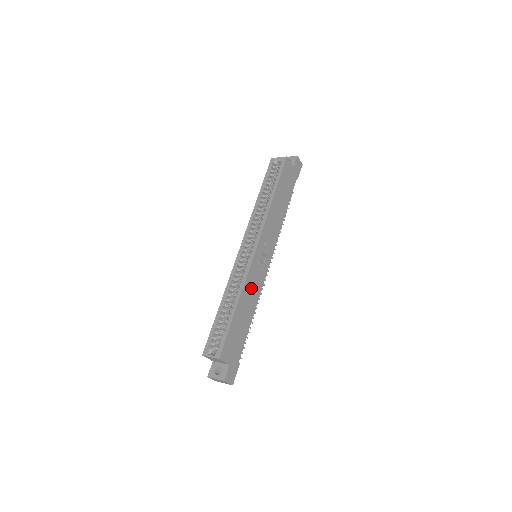
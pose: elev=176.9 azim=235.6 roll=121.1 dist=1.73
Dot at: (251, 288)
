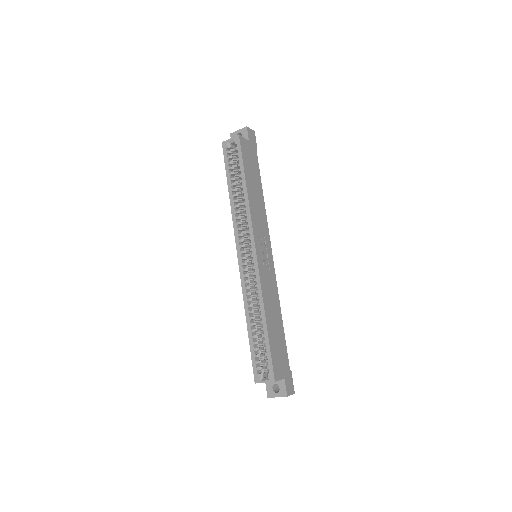
Dot at: (269, 294)
